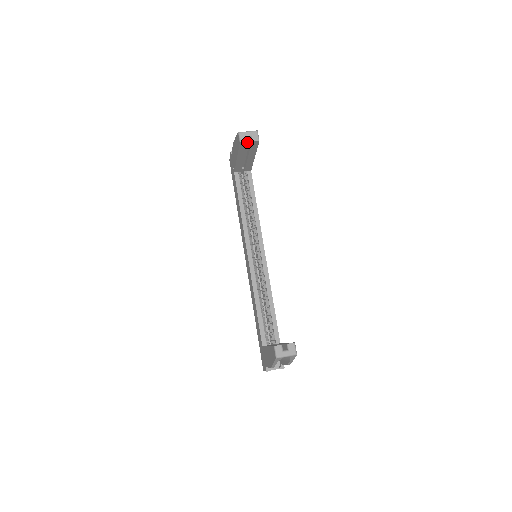
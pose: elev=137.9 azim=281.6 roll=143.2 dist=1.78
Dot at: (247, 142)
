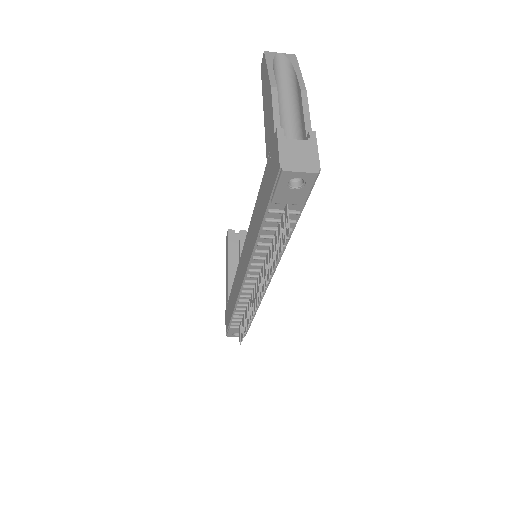
Dot at: occluded
